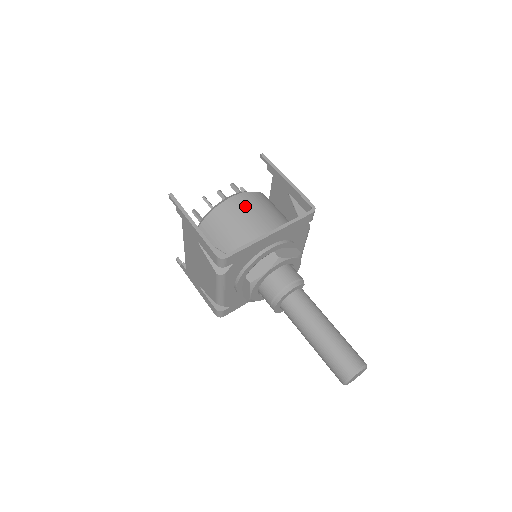
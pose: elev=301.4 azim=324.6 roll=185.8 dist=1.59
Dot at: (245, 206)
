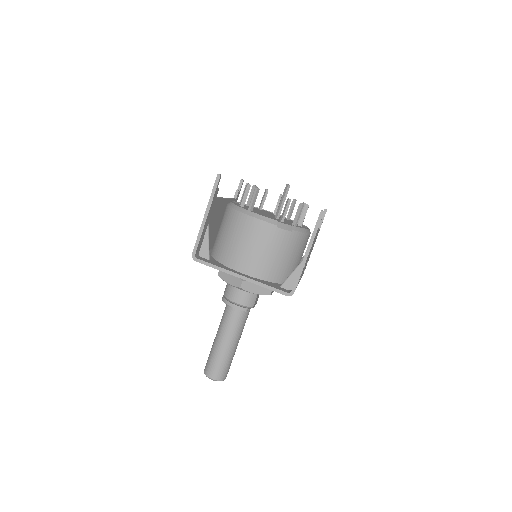
Dot at: (258, 237)
